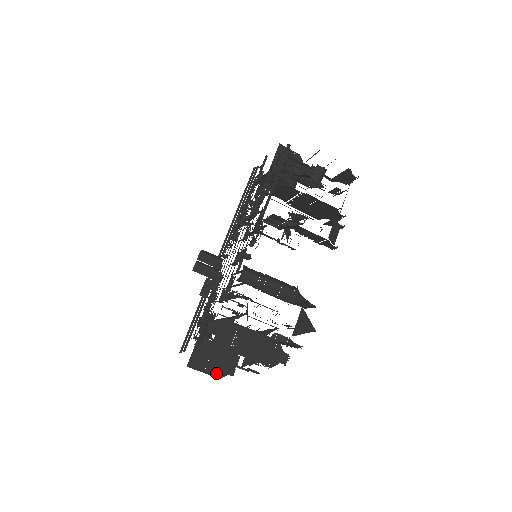
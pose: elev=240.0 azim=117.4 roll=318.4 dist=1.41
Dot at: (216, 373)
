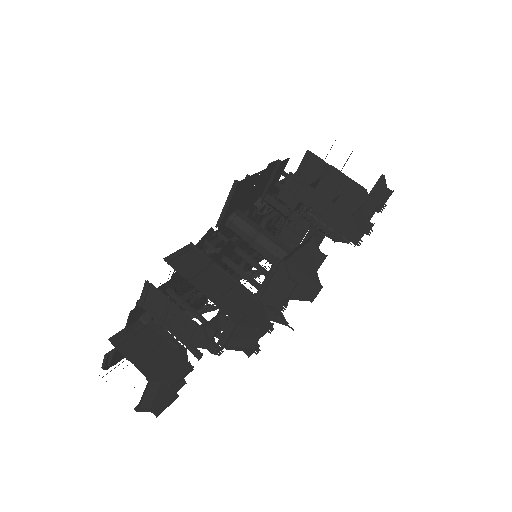
Dot at: (147, 370)
